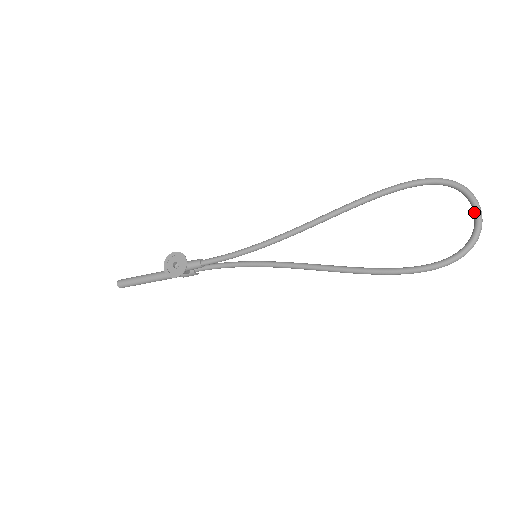
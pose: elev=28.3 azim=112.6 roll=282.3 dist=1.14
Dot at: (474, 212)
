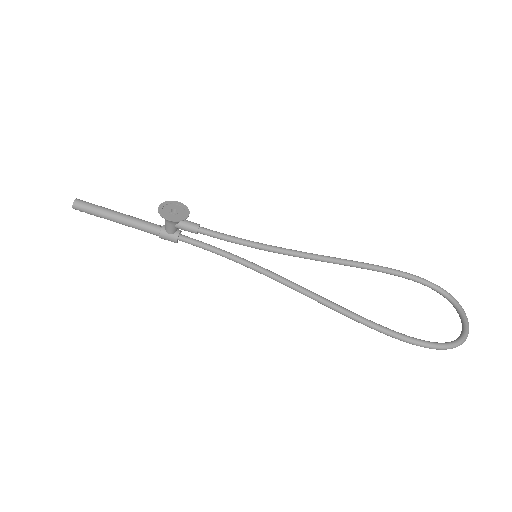
Dot at: (463, 321)
